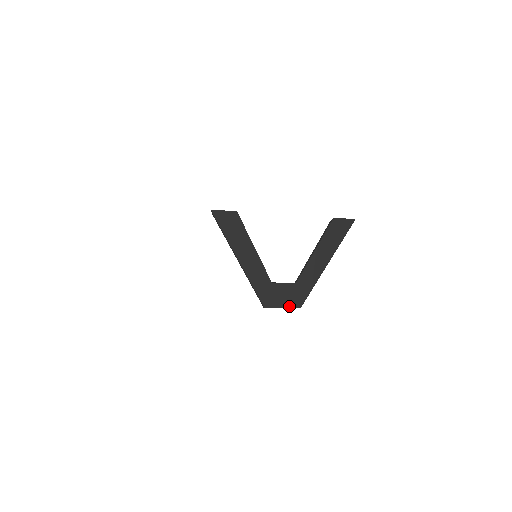
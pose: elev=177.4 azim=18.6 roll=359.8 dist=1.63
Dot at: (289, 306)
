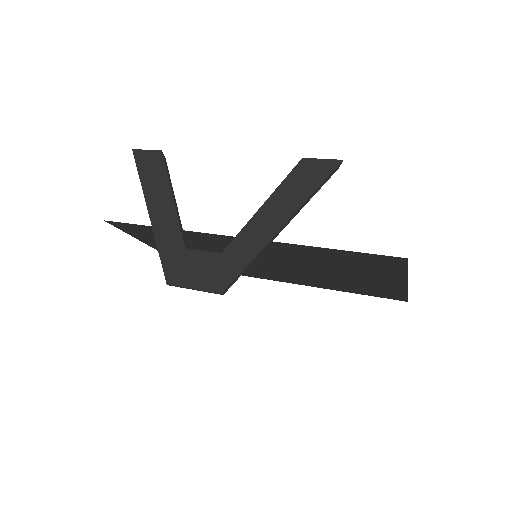
Dot at: (203, 288)
